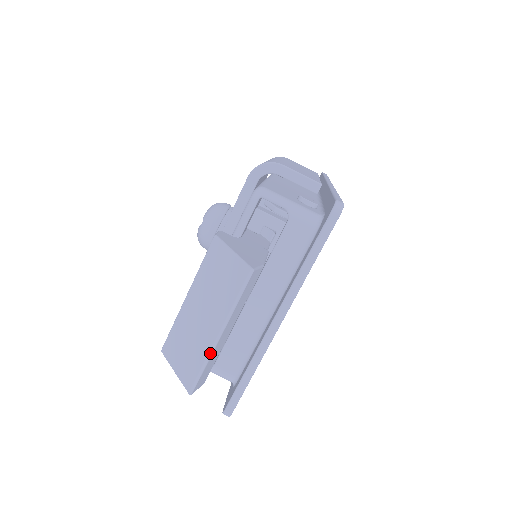
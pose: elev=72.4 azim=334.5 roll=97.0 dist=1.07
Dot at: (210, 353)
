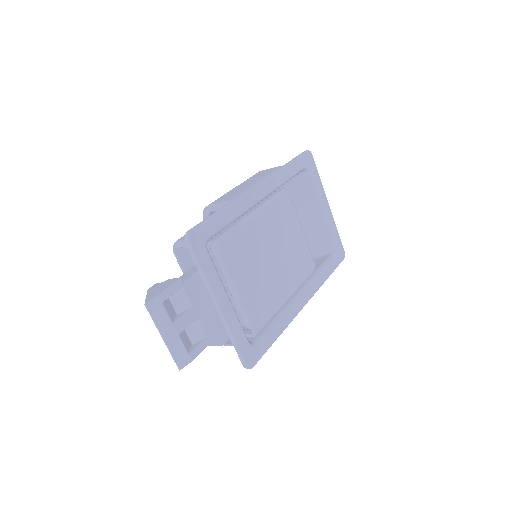
Dot at: occluded
